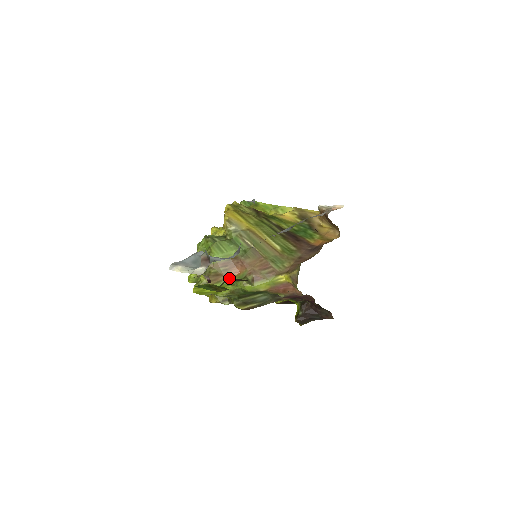
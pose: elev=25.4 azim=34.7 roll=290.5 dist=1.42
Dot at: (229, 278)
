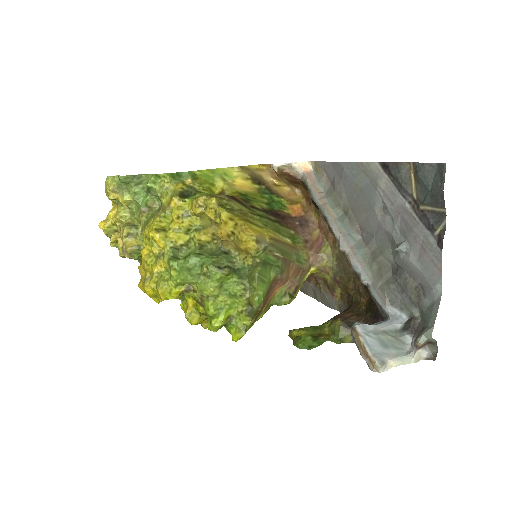
Dot at: (344, 322)
